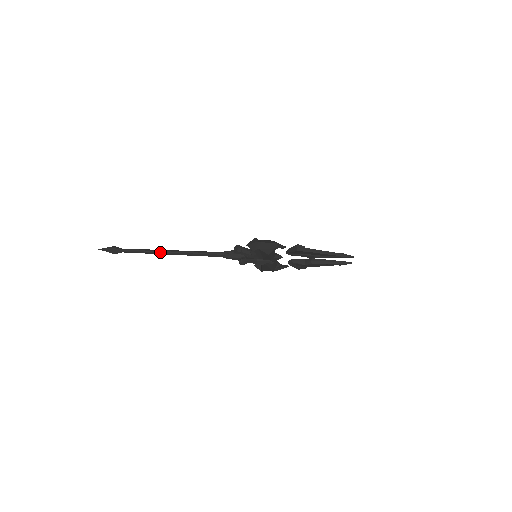
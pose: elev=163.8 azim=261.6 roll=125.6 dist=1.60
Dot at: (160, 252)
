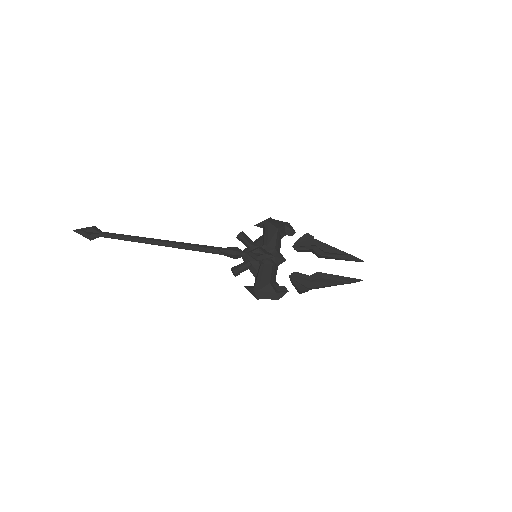
Dot at: occluded
